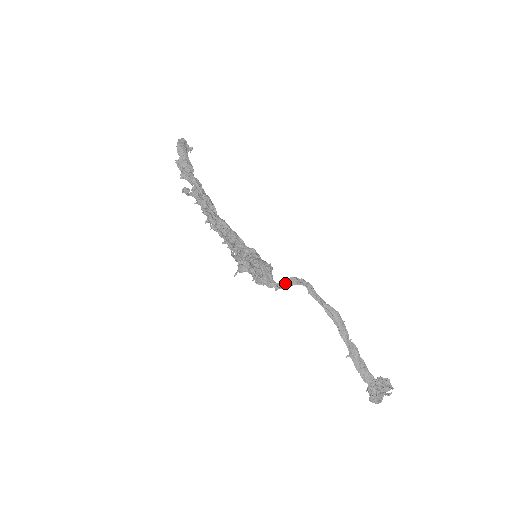
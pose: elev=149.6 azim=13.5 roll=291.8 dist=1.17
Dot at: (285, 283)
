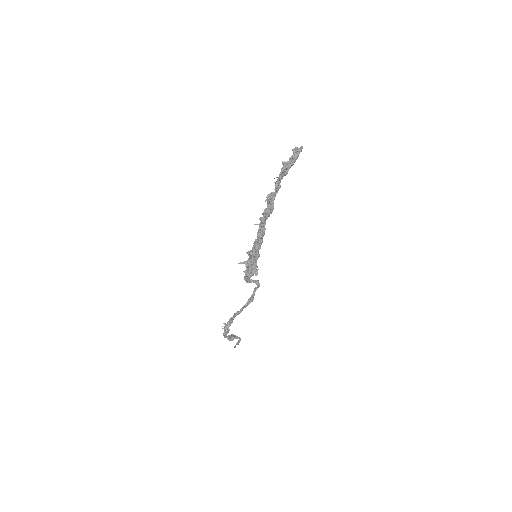
Dot at: (253, 281)
